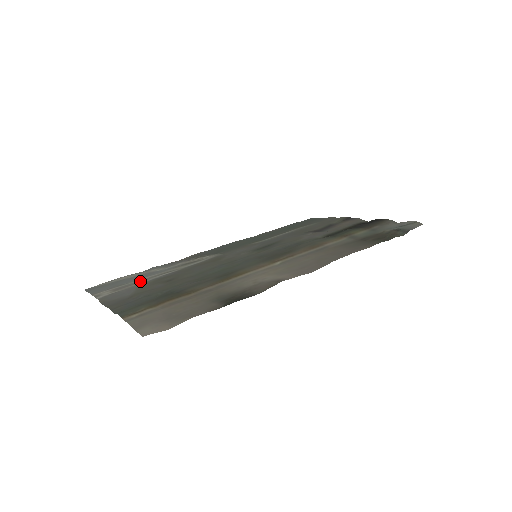
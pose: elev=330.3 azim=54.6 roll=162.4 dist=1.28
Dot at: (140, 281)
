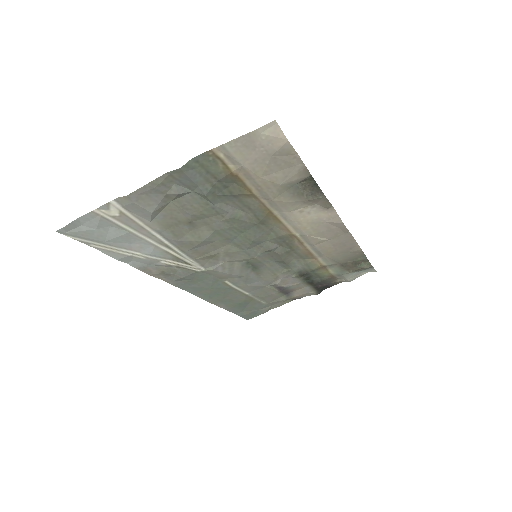
Dot at: (143, 231)
